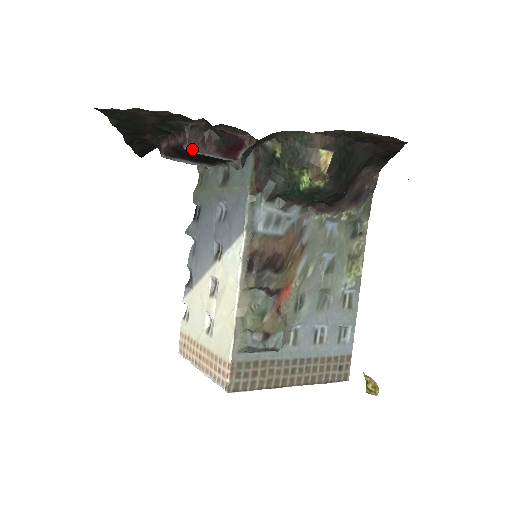
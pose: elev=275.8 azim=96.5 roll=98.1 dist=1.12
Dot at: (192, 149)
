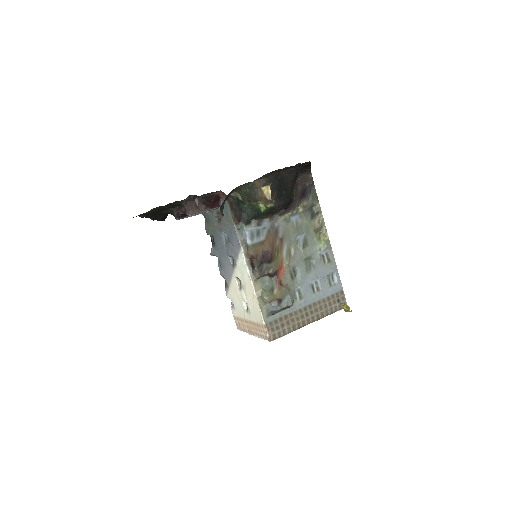
Dot at: (192, 214)
